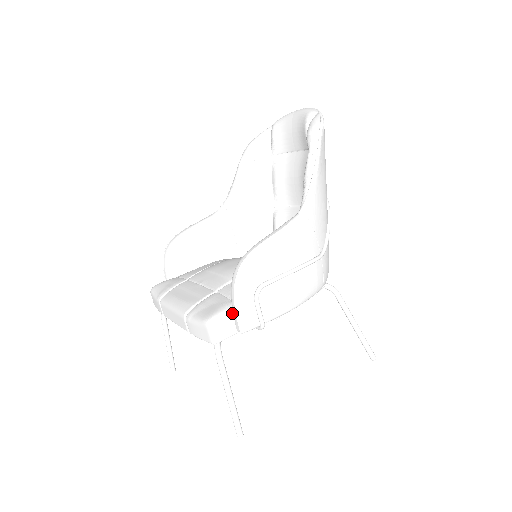
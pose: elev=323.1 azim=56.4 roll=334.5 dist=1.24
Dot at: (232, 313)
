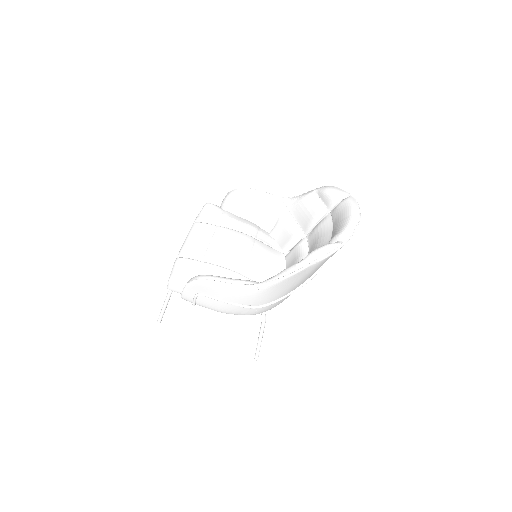
Dot at: occluded
